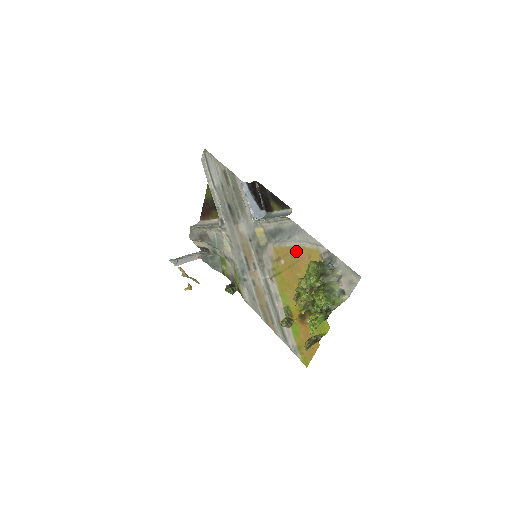
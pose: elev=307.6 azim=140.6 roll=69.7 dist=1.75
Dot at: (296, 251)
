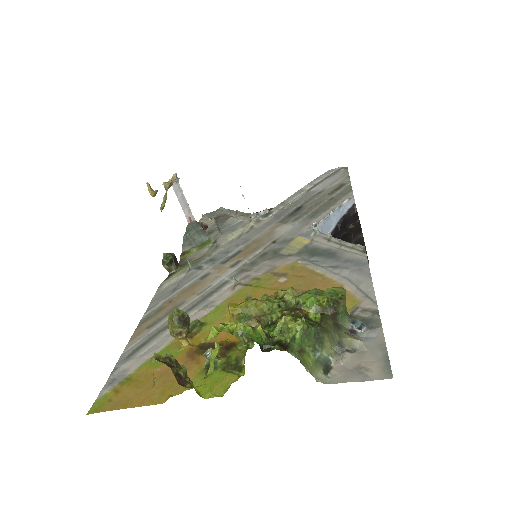
Dot at: (322, 282)
